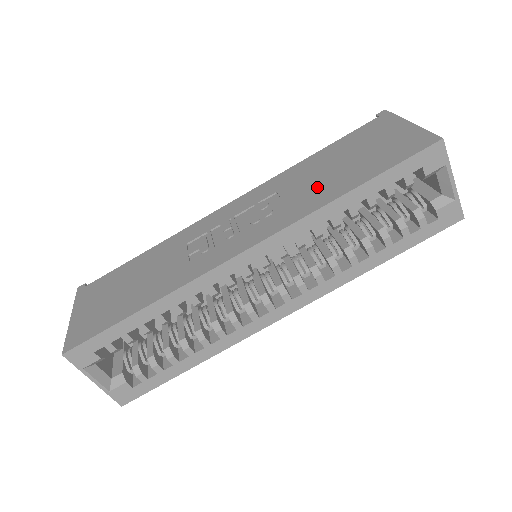
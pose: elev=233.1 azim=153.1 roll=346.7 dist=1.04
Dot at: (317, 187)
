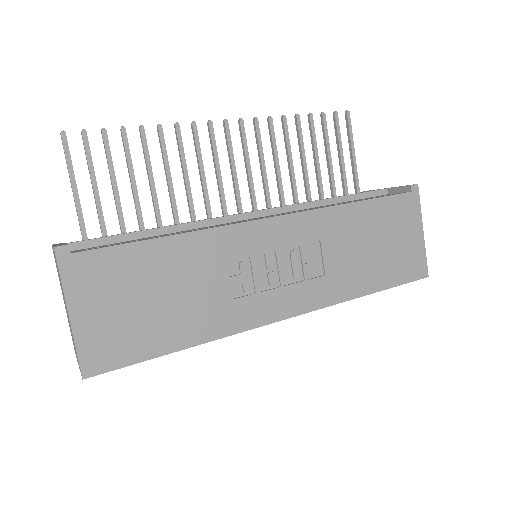
Dot at: (352, 267)
